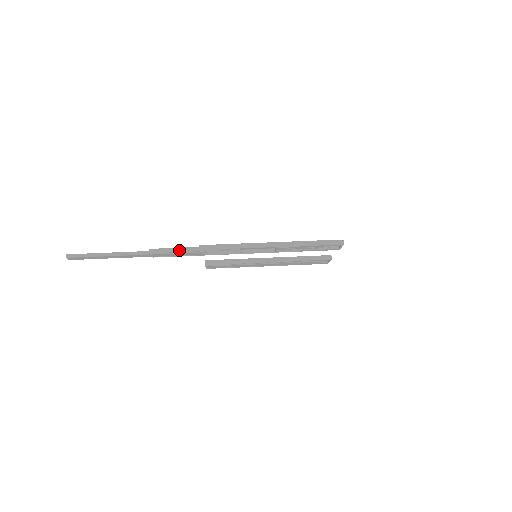
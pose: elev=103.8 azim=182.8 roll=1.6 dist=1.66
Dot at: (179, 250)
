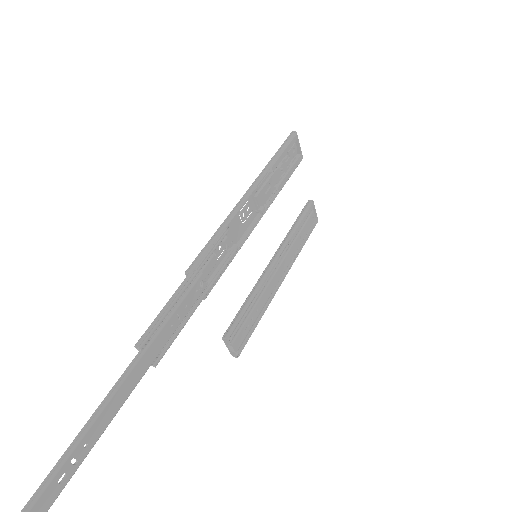
Dot at: (170, 303)
